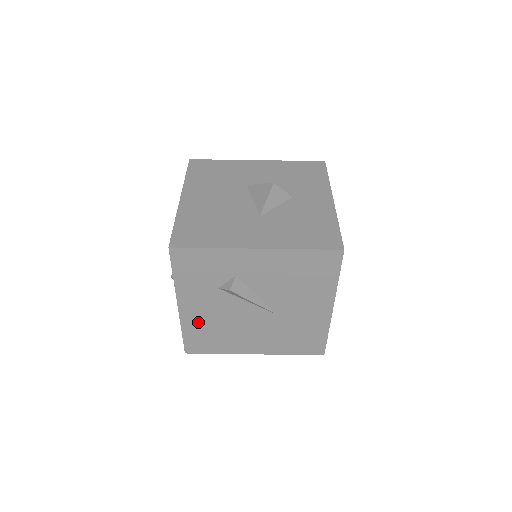
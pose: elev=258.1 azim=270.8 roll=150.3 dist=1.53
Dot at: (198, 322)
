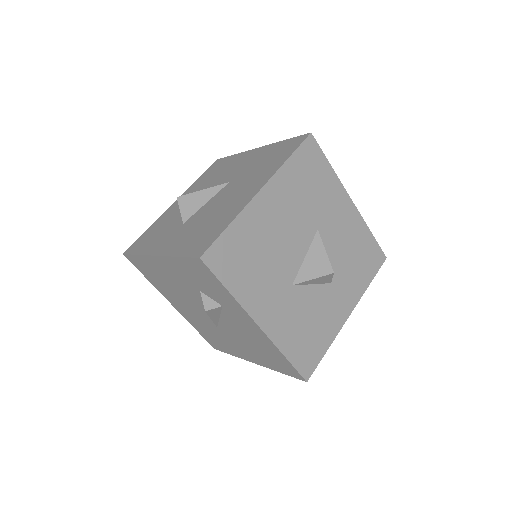
Dot at: (158, 269)
